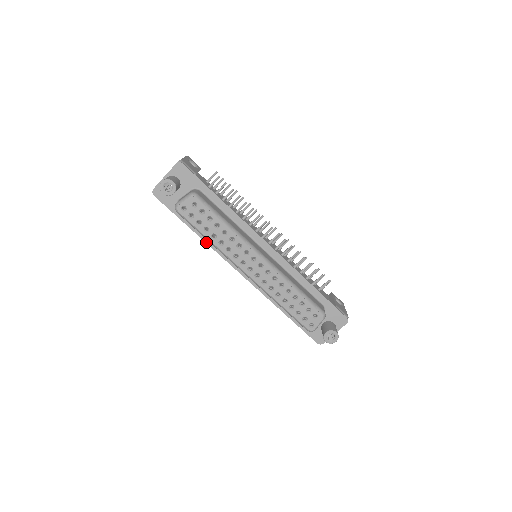
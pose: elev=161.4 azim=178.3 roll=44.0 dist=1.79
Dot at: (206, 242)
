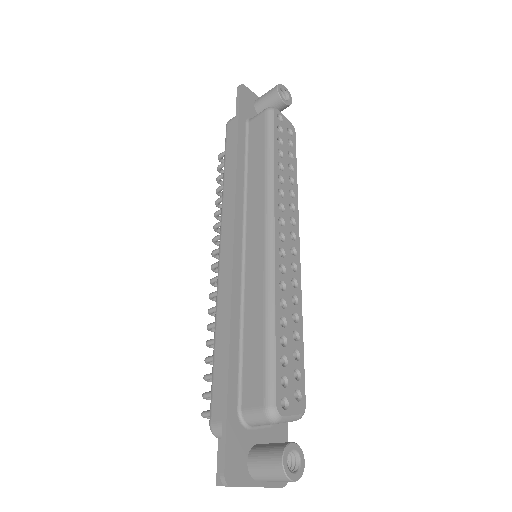
Dot at: (237, 169)
